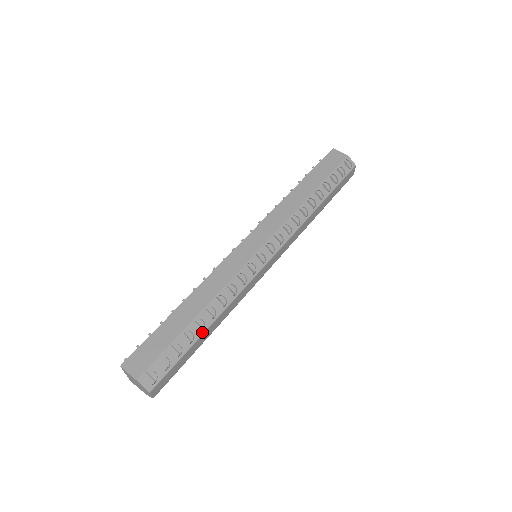
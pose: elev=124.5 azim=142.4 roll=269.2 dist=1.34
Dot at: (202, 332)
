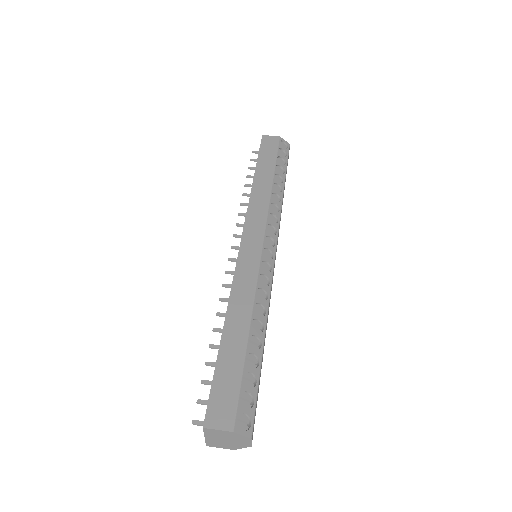
Dot at: (261, 348)
